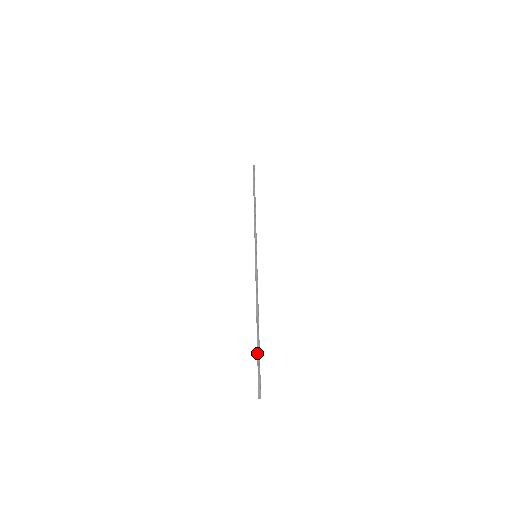
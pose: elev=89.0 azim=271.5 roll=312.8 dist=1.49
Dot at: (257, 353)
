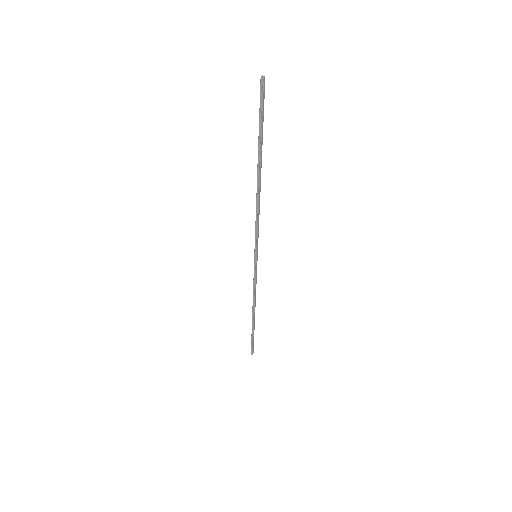
Dot at: (260, 135)
